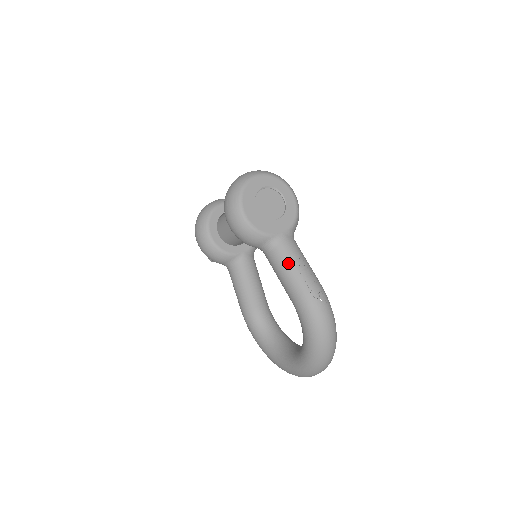
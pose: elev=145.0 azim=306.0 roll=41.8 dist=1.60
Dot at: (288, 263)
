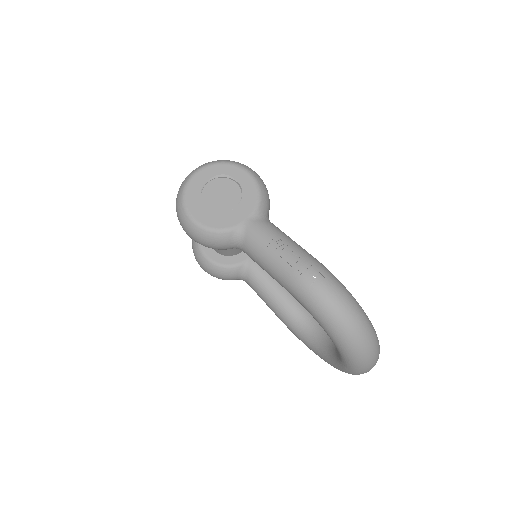
Dot at: (262, 250)
